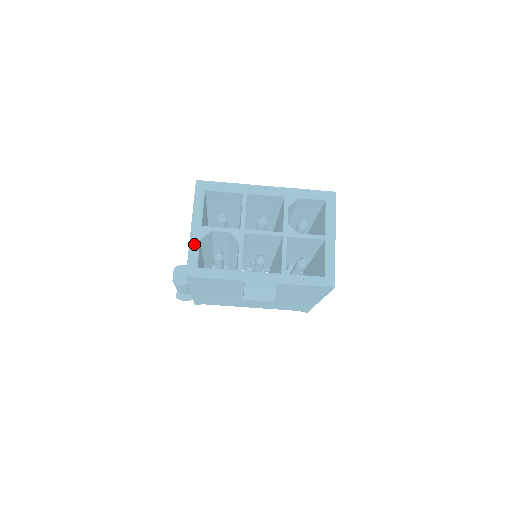
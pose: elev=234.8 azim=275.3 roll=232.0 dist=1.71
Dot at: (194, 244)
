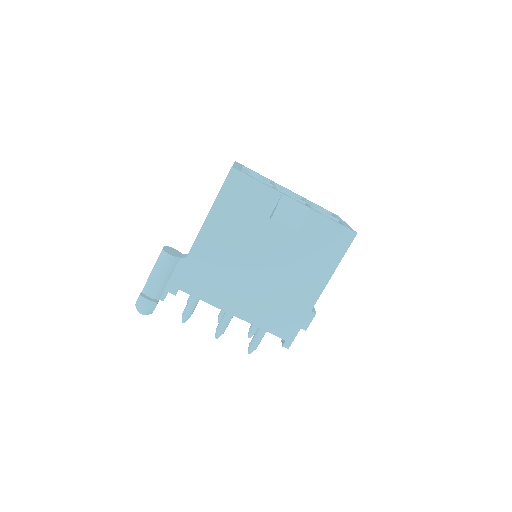
Dot at: (237, 167)
